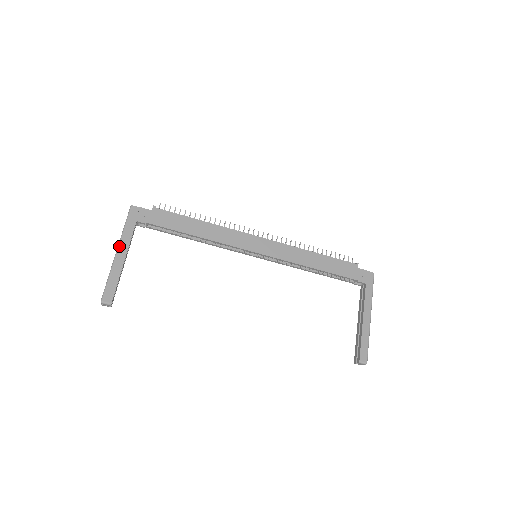
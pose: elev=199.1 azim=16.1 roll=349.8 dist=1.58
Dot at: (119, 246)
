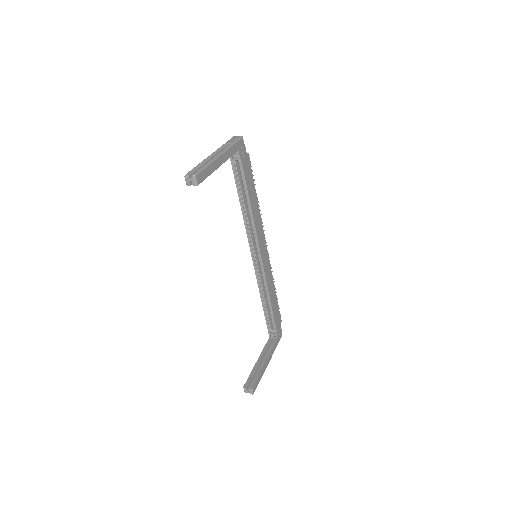
Dot at: (224, 152)
